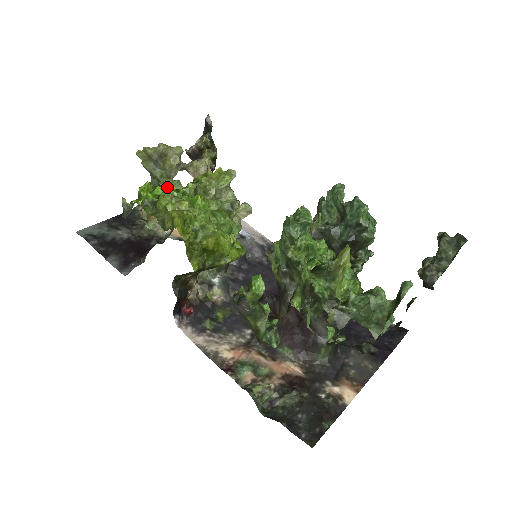
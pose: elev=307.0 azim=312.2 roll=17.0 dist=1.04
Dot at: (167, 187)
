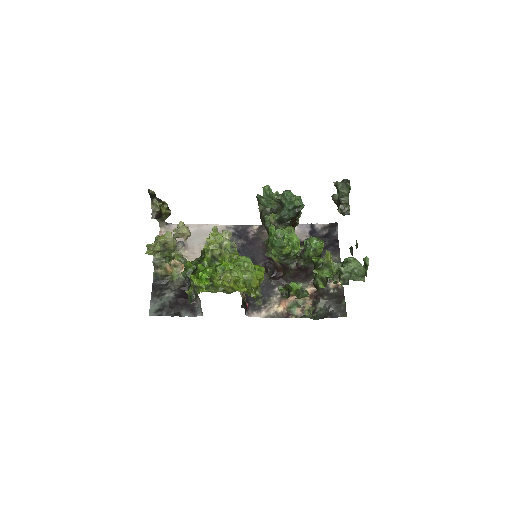
Dot at: (190, 263)
